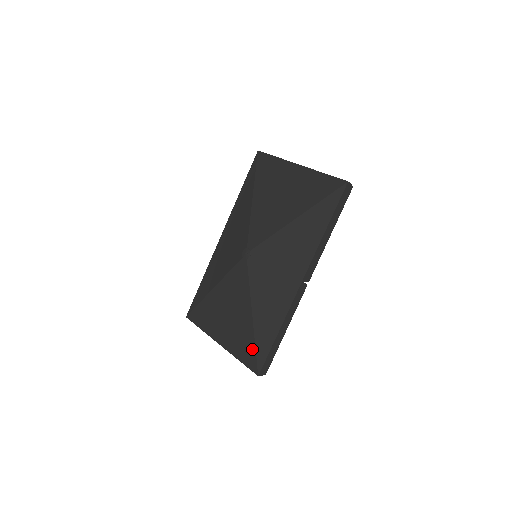
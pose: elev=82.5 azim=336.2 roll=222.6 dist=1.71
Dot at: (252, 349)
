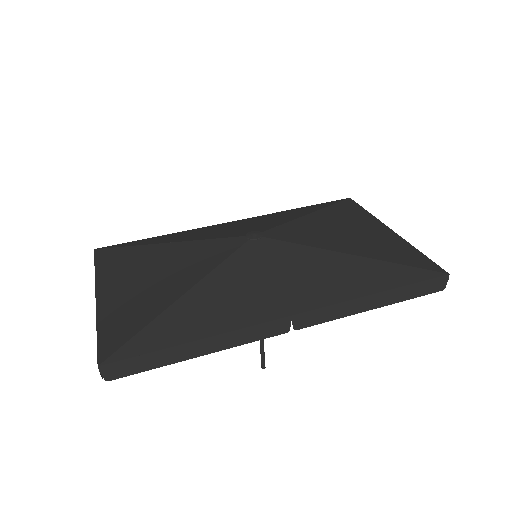
Dot at: (134, 328)
